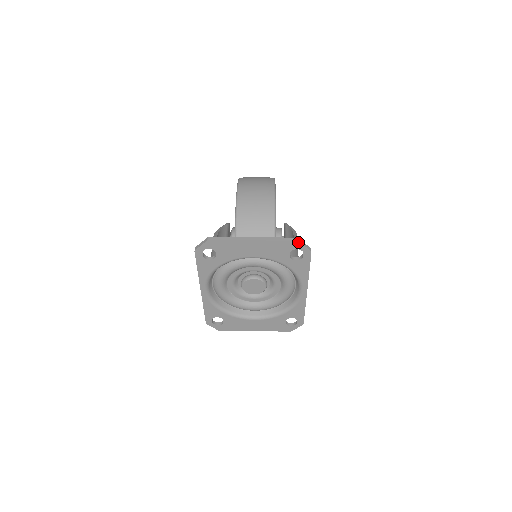
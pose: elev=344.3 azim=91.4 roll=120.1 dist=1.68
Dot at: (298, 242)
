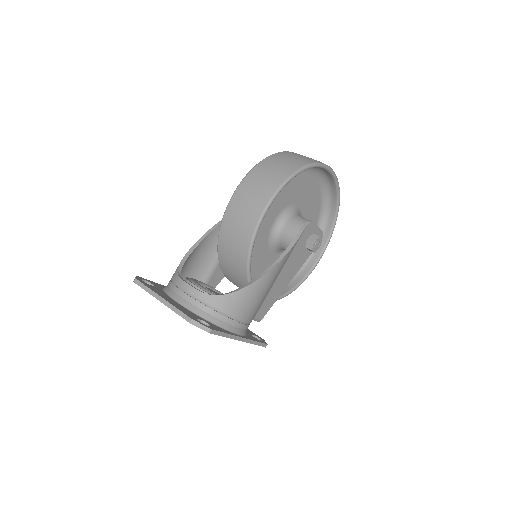
Dot at: (192, 324)
